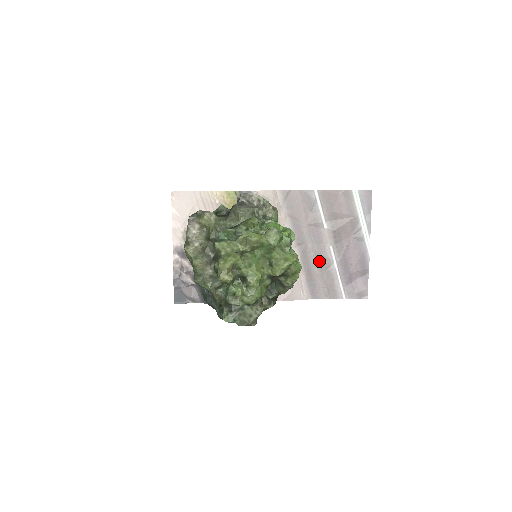
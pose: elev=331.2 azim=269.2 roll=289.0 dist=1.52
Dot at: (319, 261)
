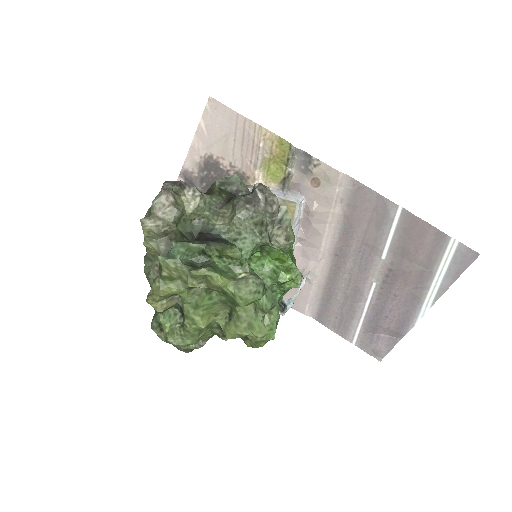
Dot at: (349, 289)
